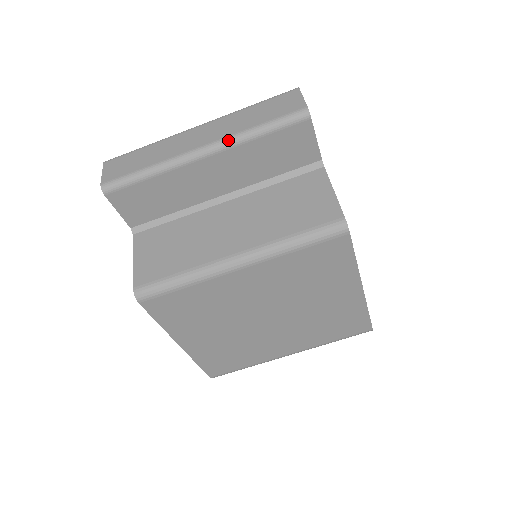
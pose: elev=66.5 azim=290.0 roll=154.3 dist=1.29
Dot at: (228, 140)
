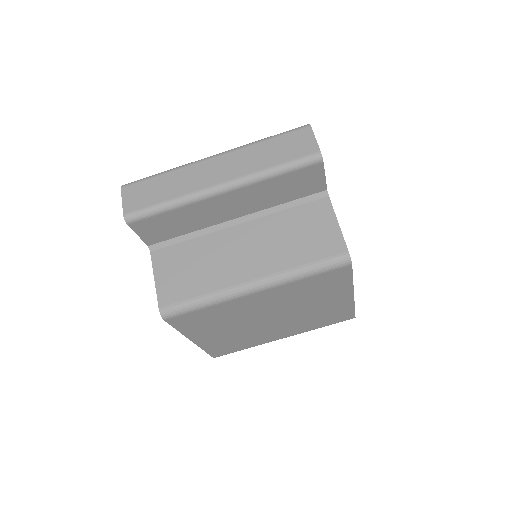
Dot at: (246, 179)
